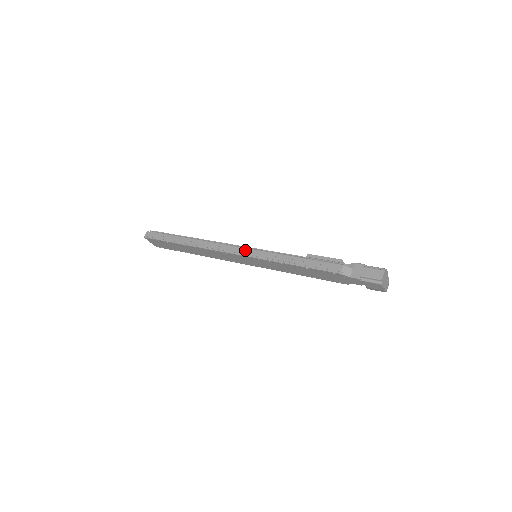
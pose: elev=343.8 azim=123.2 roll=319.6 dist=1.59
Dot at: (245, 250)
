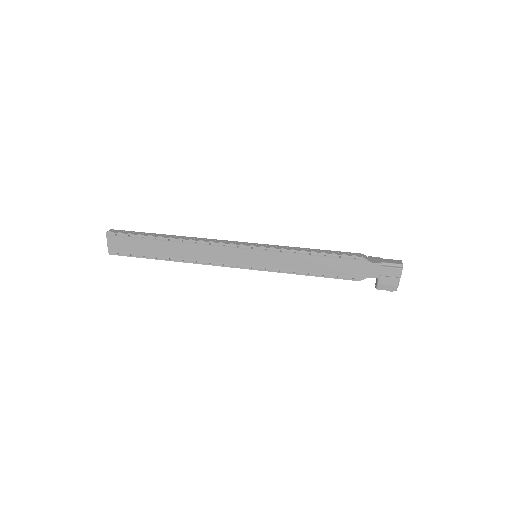
Dot at: (250, 243)
